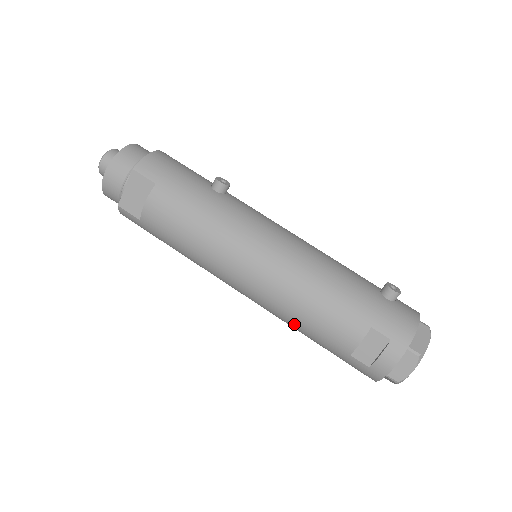
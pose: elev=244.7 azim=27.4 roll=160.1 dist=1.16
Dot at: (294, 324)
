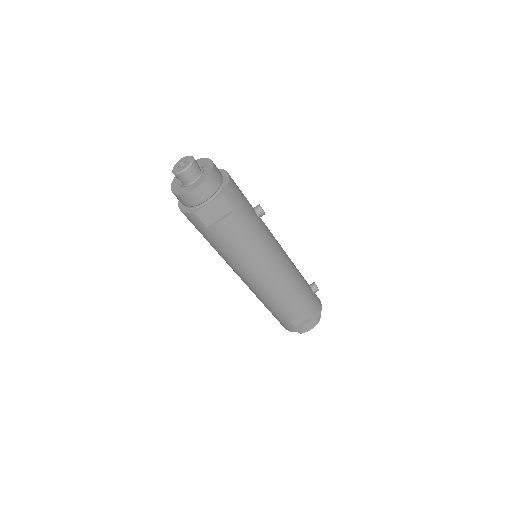
Dot at: (269, 303)
